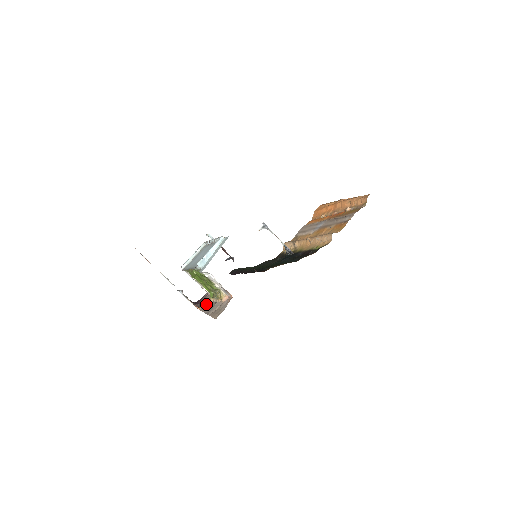
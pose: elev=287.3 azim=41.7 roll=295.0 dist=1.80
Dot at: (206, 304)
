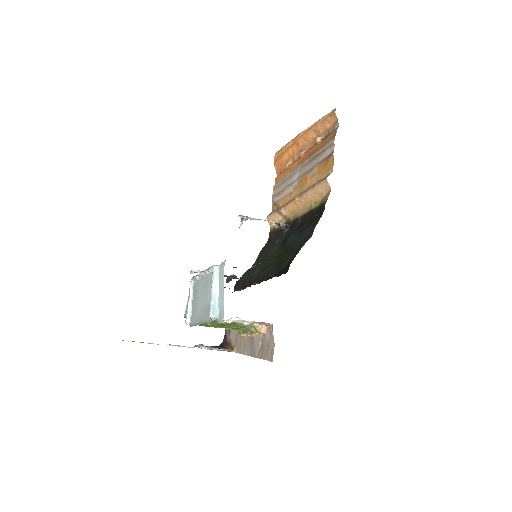
Dot at: (239, 342)
